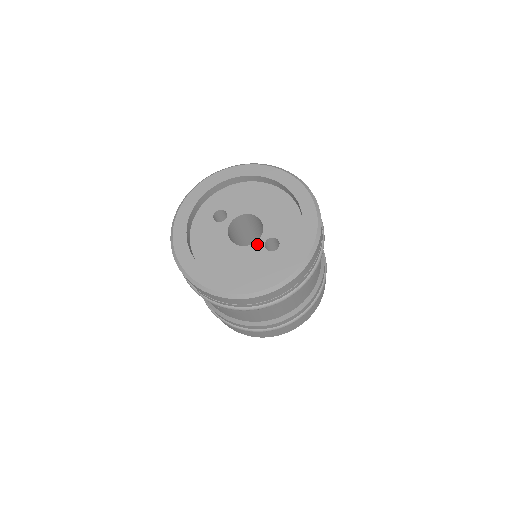
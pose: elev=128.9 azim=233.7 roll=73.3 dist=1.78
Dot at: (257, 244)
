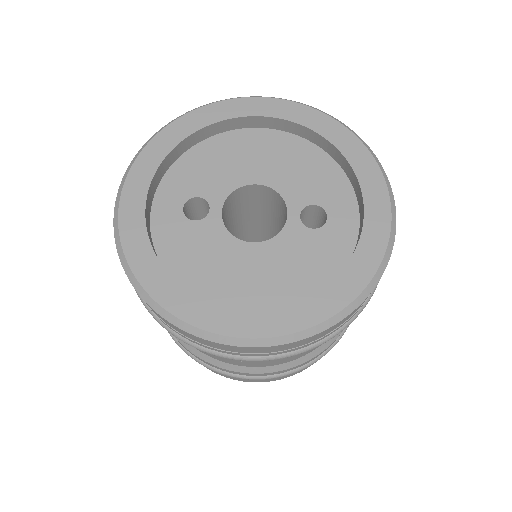
Dot at: (289, 227)
